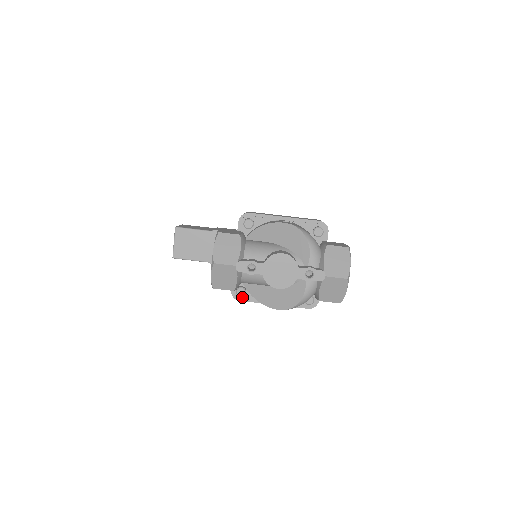
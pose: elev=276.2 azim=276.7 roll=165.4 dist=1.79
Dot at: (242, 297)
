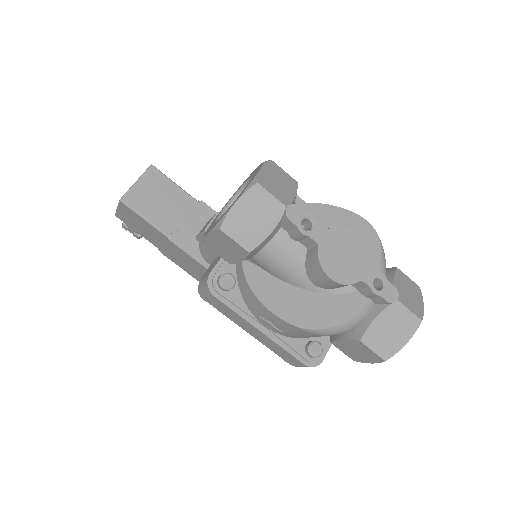
Dot at: (222, 292)
